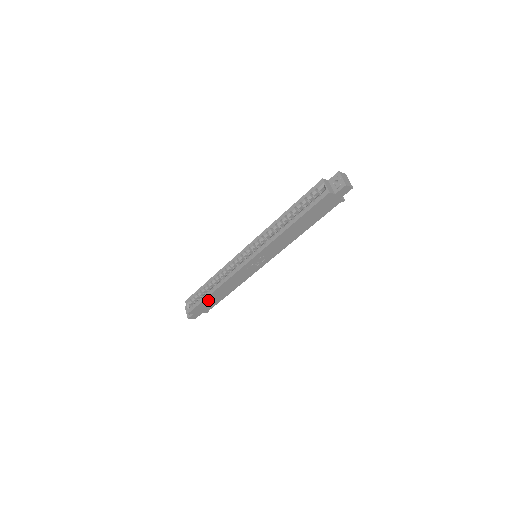
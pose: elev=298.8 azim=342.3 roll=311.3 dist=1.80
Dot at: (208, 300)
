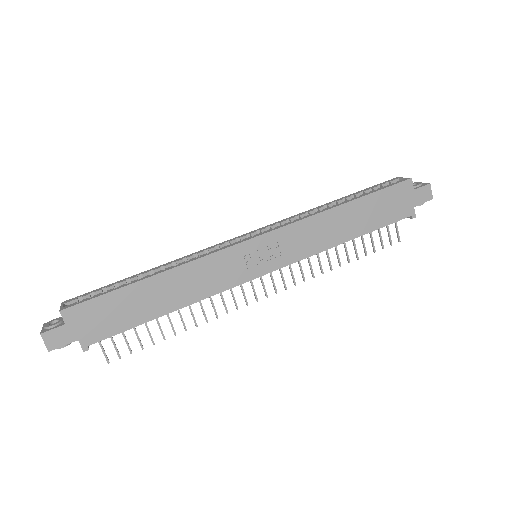
Dot at: (123, 298)
